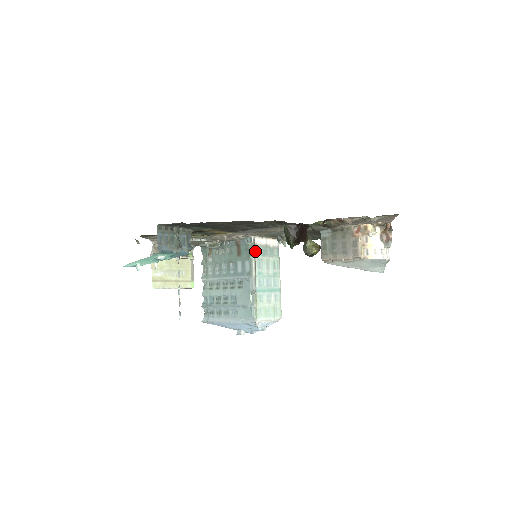
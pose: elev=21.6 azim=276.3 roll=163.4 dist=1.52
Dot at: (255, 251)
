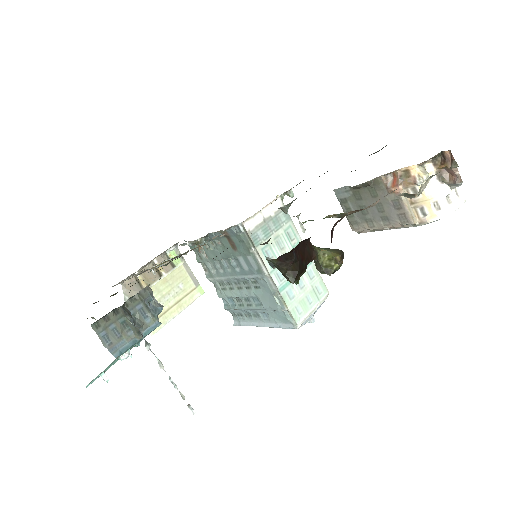
Dot at: (252, 242)
